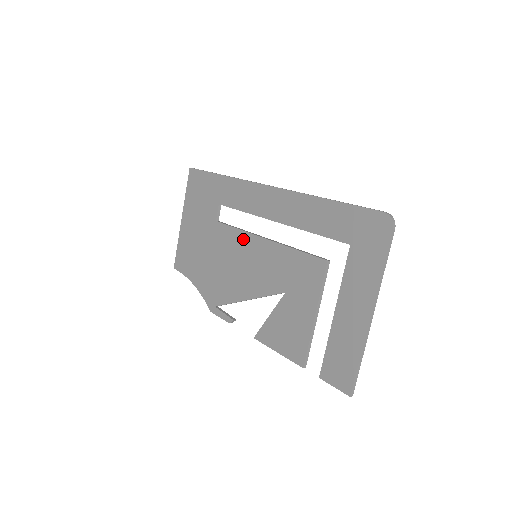
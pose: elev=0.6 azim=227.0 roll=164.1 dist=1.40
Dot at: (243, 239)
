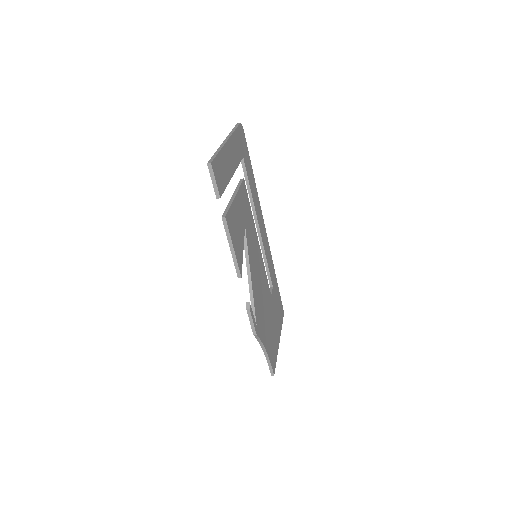
Dot at: occluded
